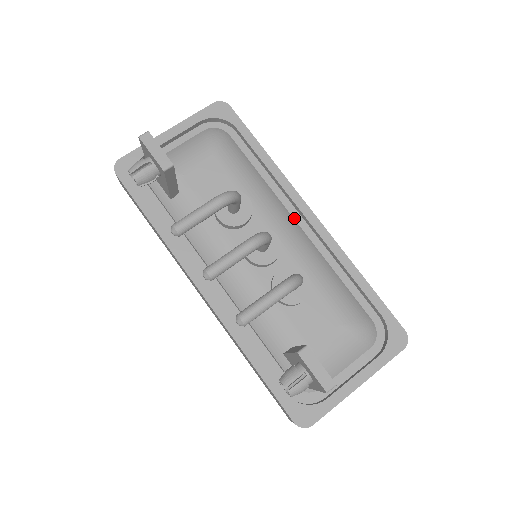
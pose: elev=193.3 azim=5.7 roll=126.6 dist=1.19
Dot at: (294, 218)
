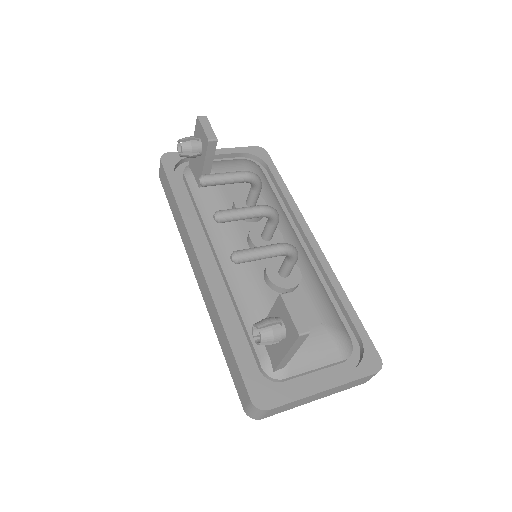
Dot at: occluded
